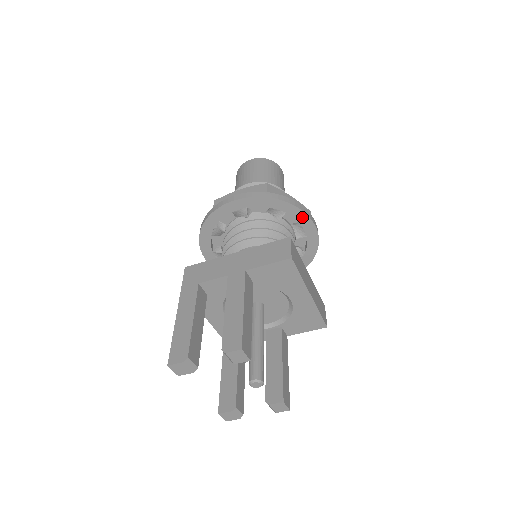
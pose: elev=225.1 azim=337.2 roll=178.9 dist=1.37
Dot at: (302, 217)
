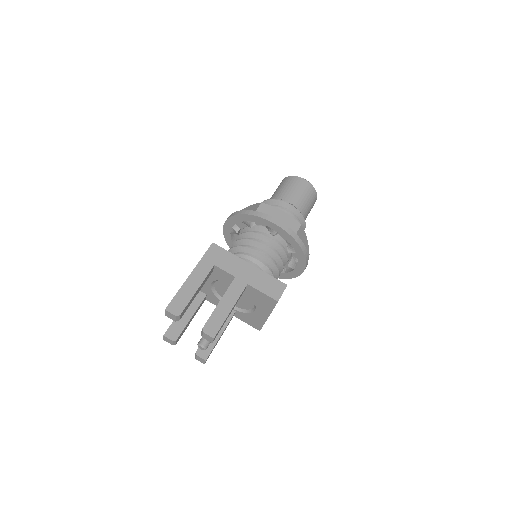
Dot at: (302, 262)
